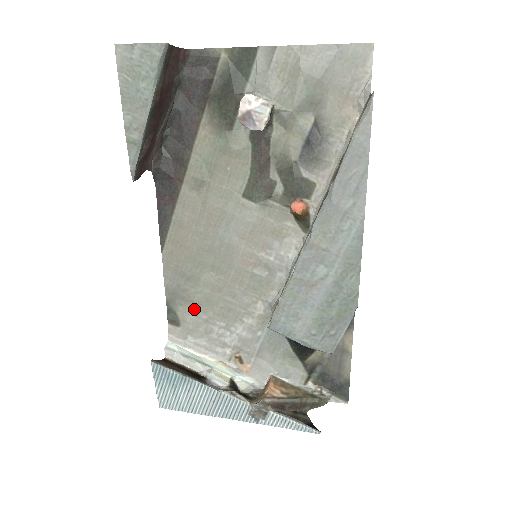
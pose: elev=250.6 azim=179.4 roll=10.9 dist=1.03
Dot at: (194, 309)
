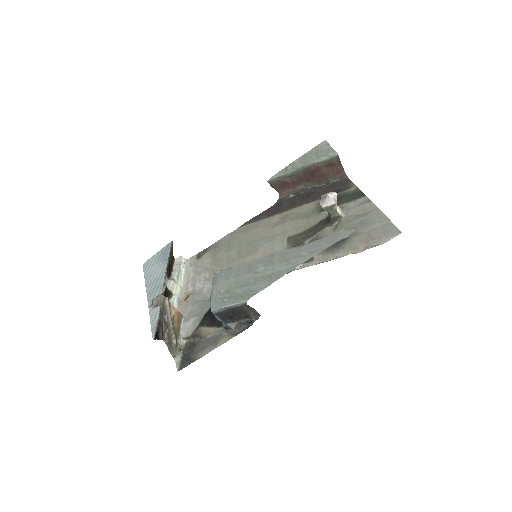
Dot at: (211, 259)
